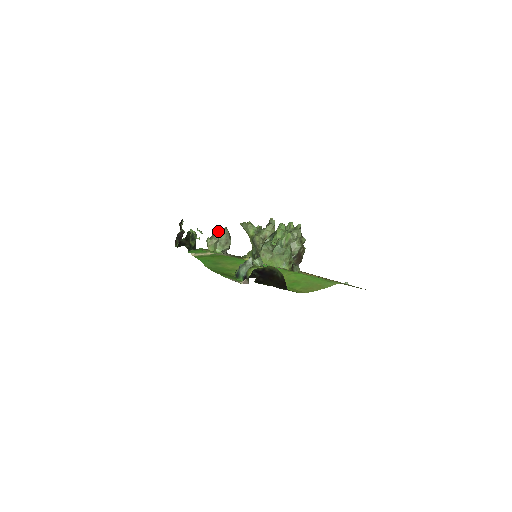
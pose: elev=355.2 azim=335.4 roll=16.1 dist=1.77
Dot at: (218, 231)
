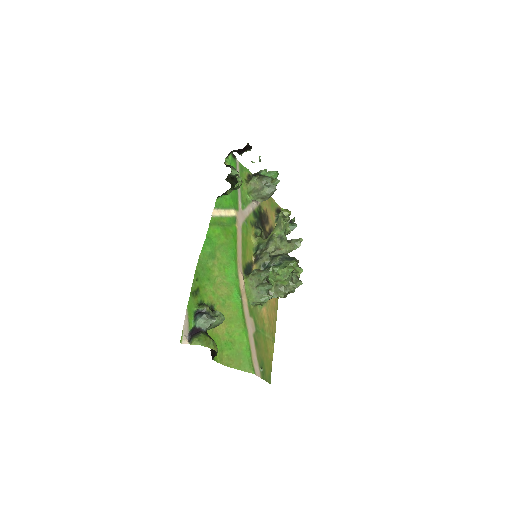
Dot at: (269, 181)
